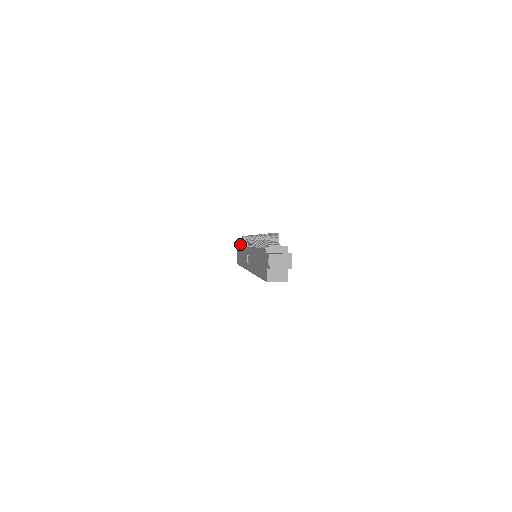
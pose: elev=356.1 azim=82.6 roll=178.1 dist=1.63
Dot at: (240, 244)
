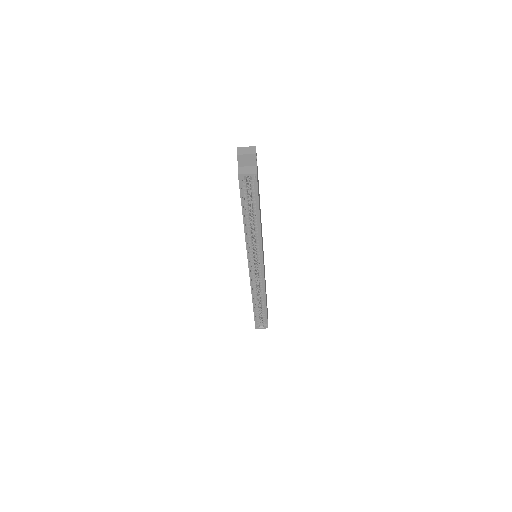
Dot at: occluded
